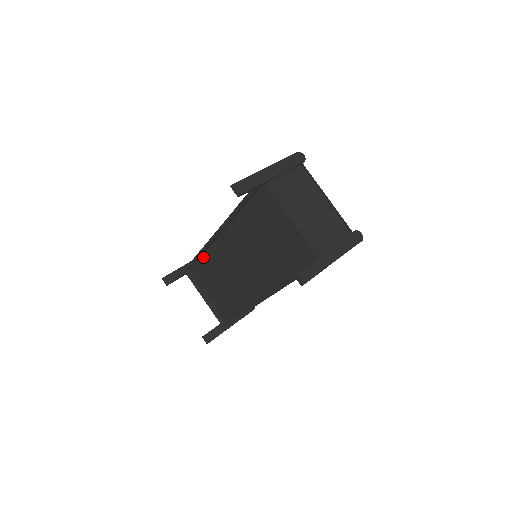
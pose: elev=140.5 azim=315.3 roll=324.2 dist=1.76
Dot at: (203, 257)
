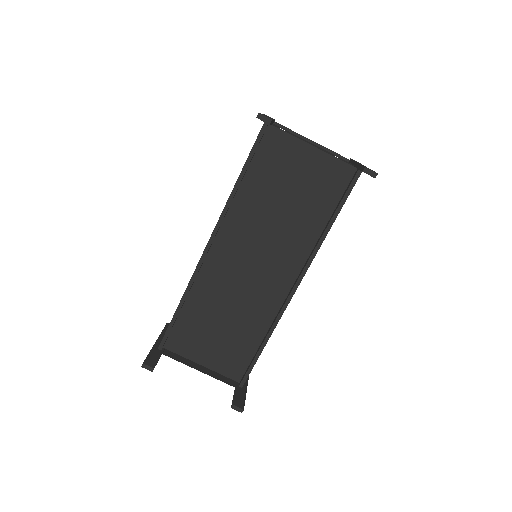
Dot at: (186, 305)
